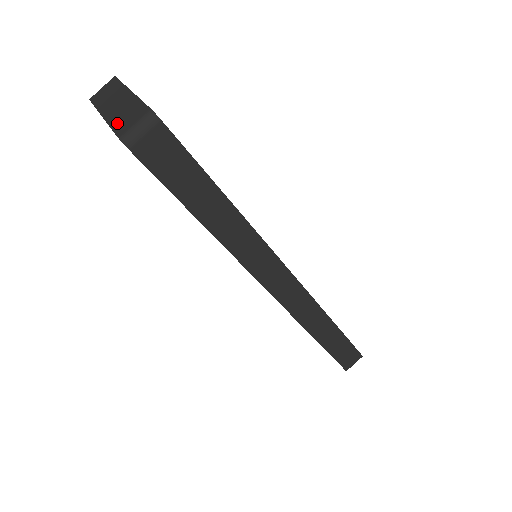
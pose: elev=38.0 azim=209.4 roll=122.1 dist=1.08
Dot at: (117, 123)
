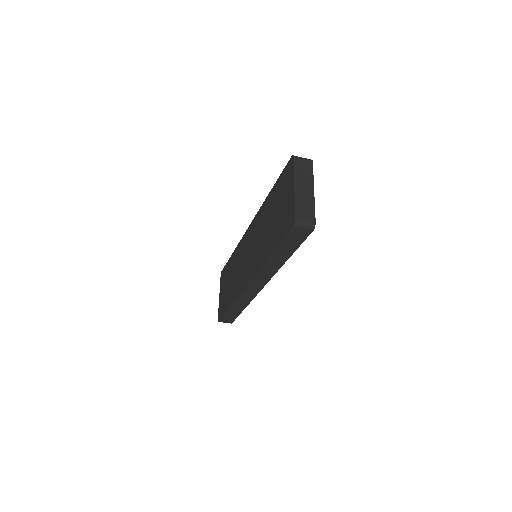
Dot at: (299, 206)
